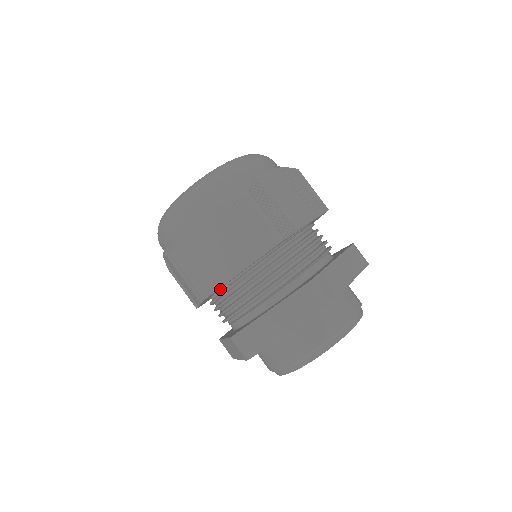
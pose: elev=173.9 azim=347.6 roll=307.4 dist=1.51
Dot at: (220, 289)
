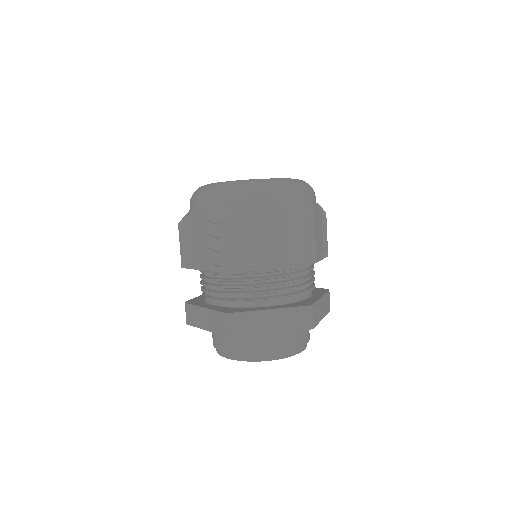
Dot at: occluded
